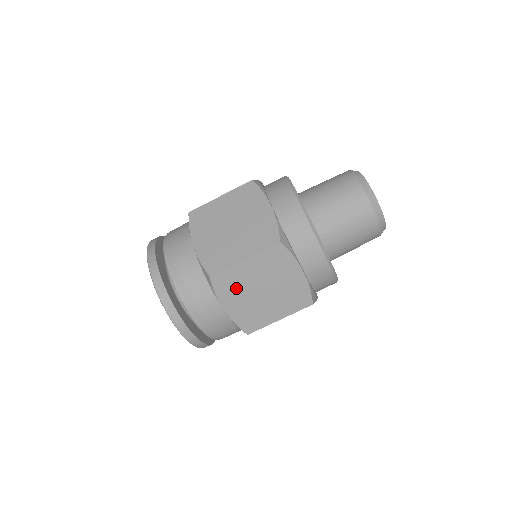
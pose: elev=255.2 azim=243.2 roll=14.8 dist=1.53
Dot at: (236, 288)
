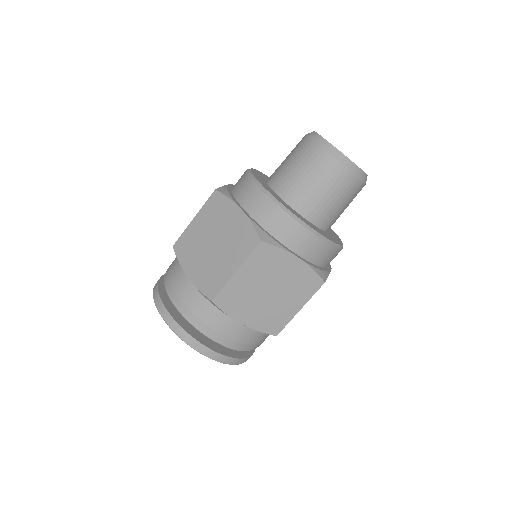
Dot at: (242, 300)
